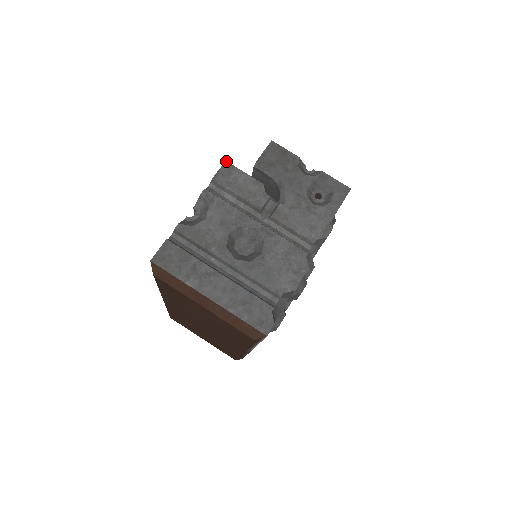
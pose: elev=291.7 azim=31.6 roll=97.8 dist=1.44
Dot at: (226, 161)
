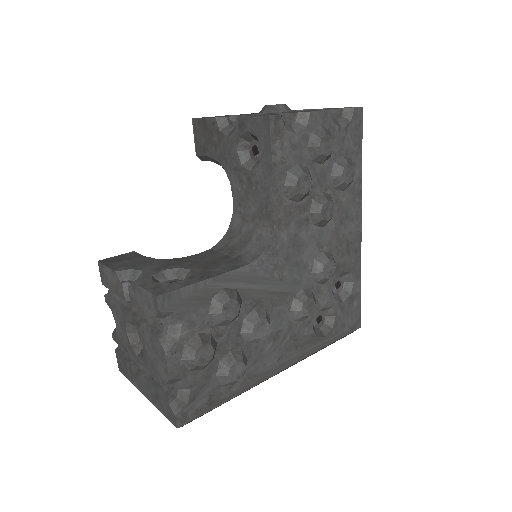
Dot at: (98, 261)
